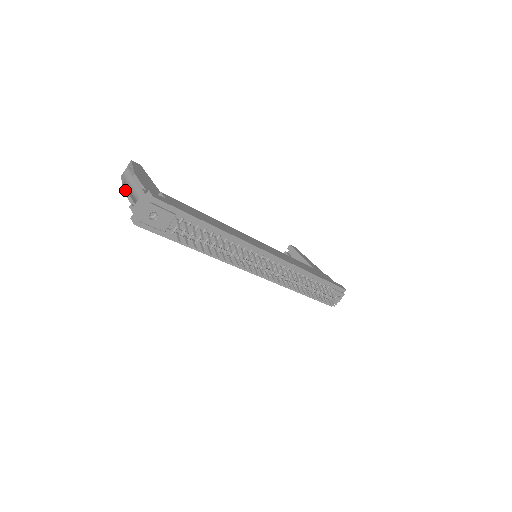
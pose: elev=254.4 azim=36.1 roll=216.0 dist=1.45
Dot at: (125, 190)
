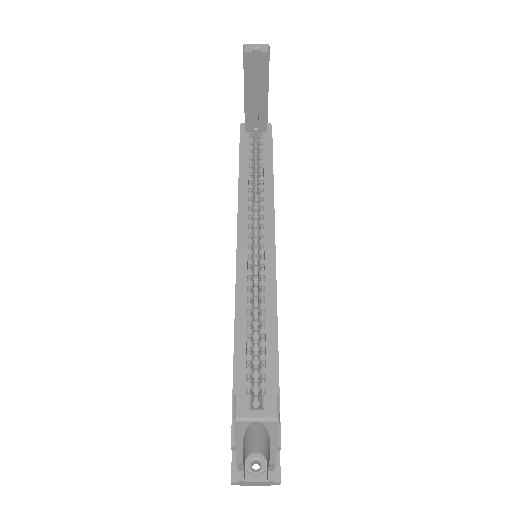
Dot at: (241, 464)
